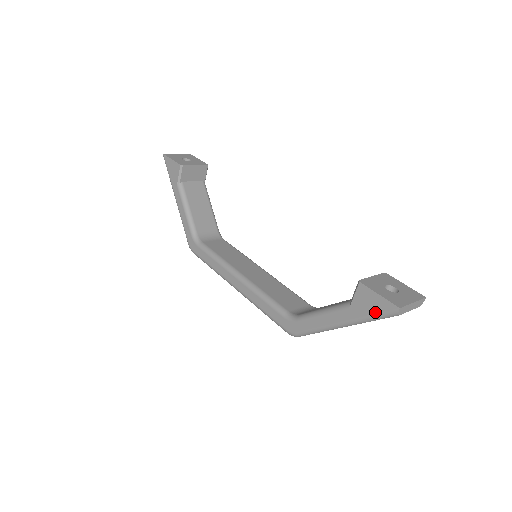
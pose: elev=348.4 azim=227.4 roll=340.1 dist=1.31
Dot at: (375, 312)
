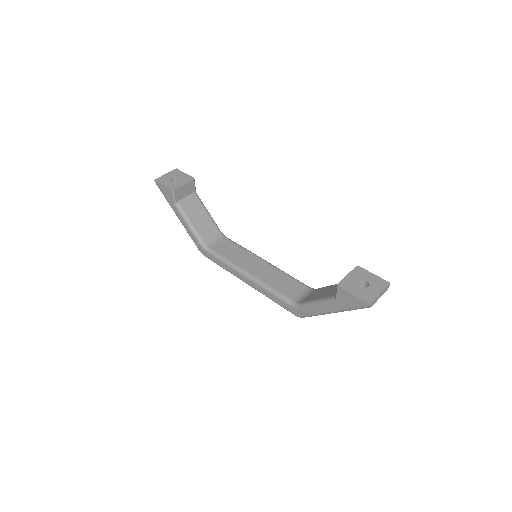
Dot at: (353, 306)
